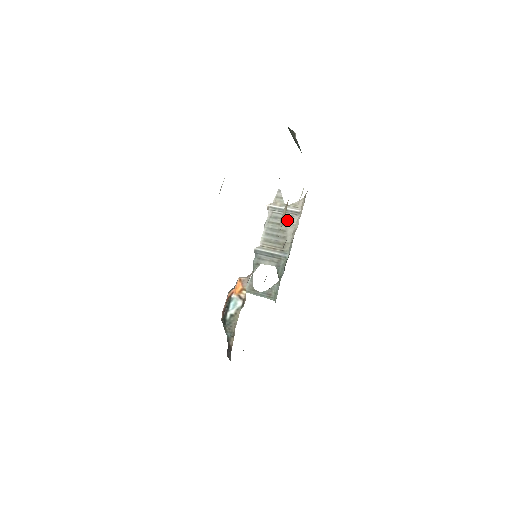
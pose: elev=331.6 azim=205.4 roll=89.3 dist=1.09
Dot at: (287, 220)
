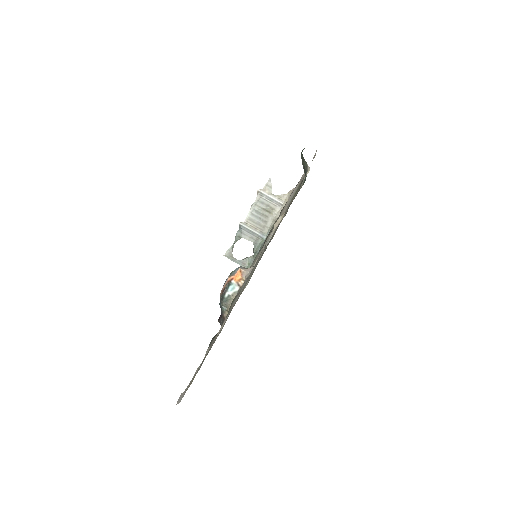
Dot at: (271, 208)
